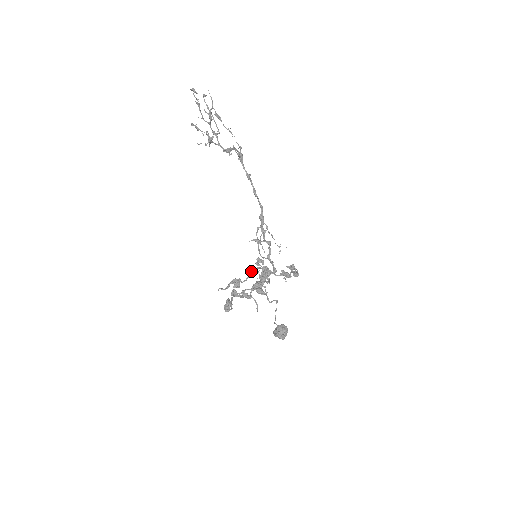
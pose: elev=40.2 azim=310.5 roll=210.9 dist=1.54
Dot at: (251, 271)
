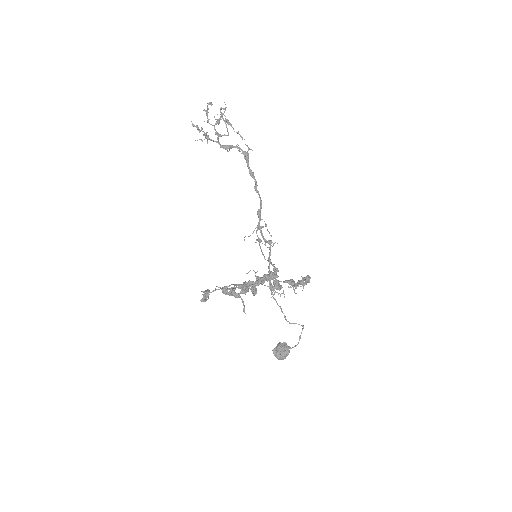
Dot at: occluded
